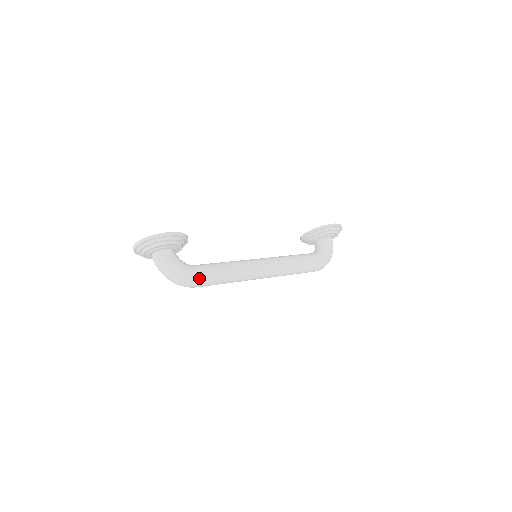
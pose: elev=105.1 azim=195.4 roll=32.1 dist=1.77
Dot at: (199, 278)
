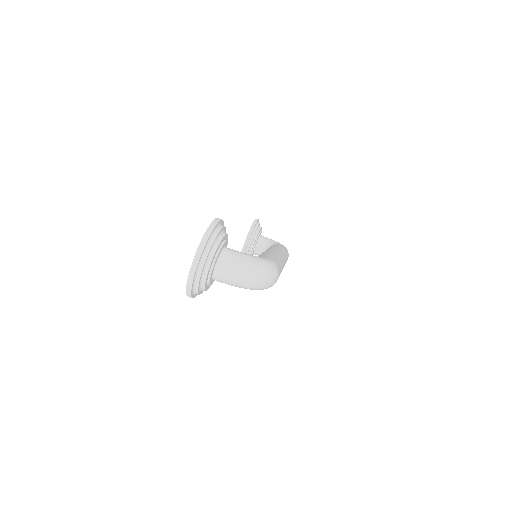
Dot at: (274, 263)
